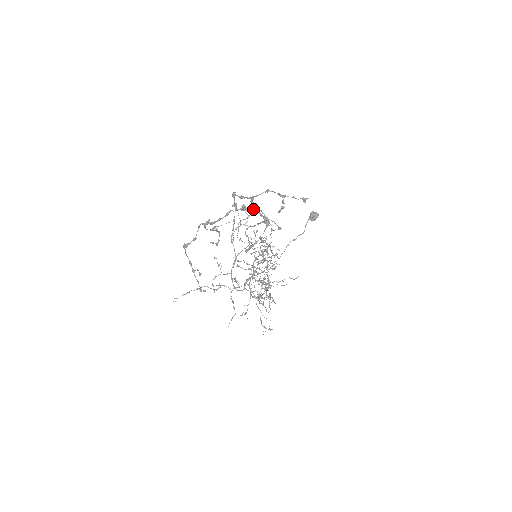
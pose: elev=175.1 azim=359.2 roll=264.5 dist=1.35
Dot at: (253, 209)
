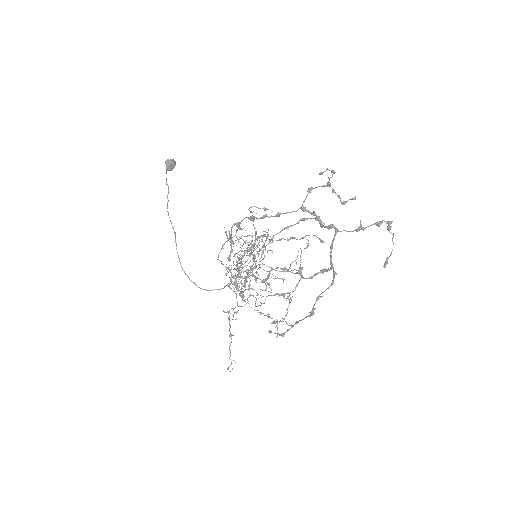
Dot at: (379, 225)
